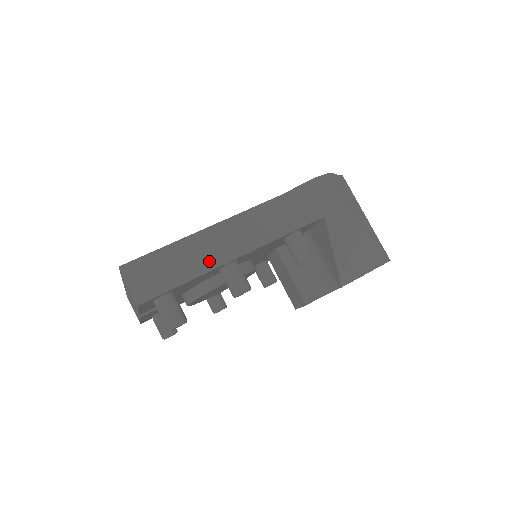
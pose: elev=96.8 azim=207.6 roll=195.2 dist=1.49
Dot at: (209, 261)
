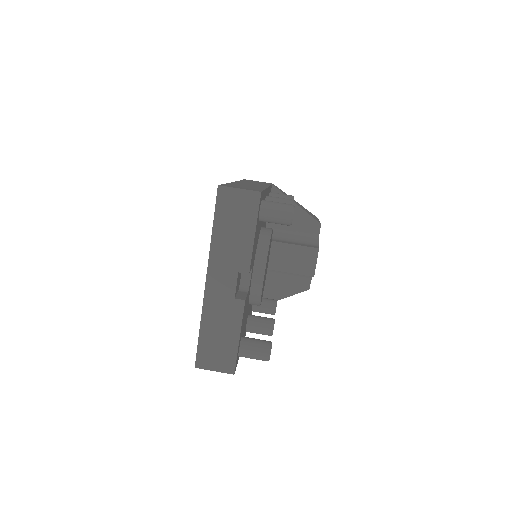
Dot at: occluded
